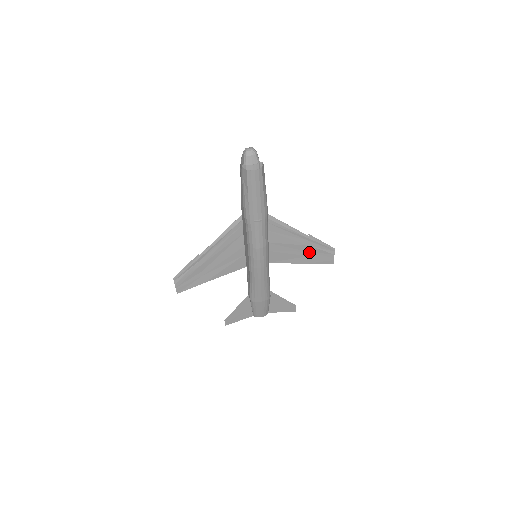
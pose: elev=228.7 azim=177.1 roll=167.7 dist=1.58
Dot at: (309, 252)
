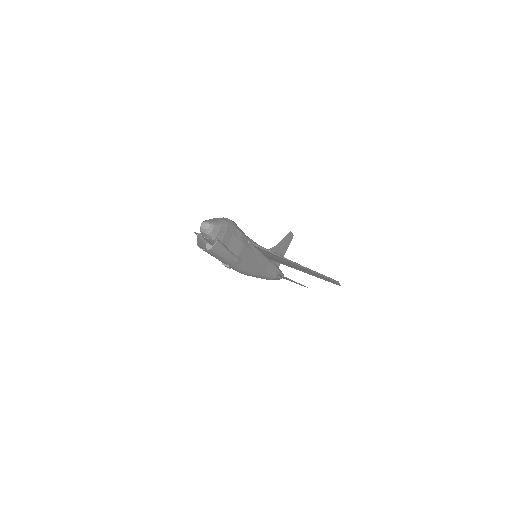
Dot at: (311, 272)
